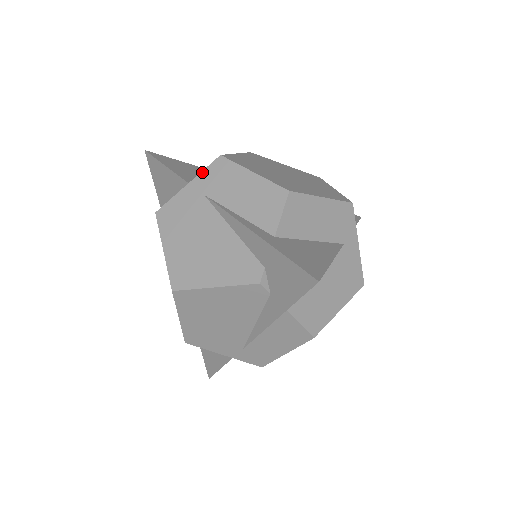
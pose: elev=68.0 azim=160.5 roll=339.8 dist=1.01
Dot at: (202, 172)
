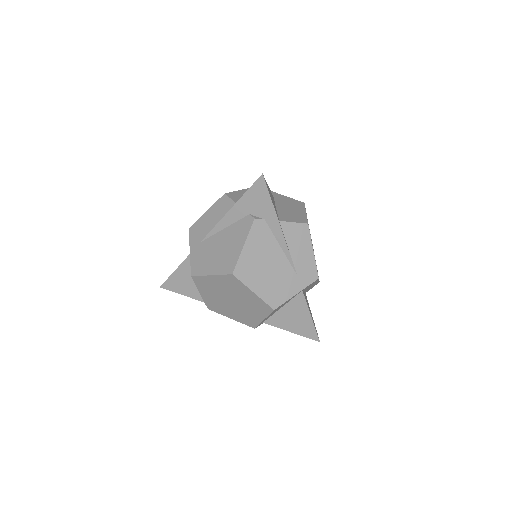
Dot at: (190, 241)
